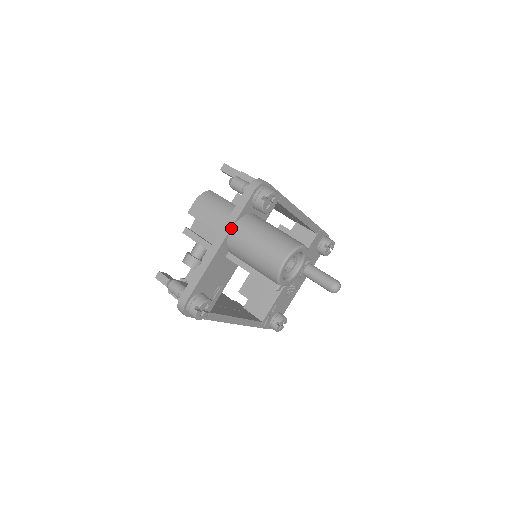
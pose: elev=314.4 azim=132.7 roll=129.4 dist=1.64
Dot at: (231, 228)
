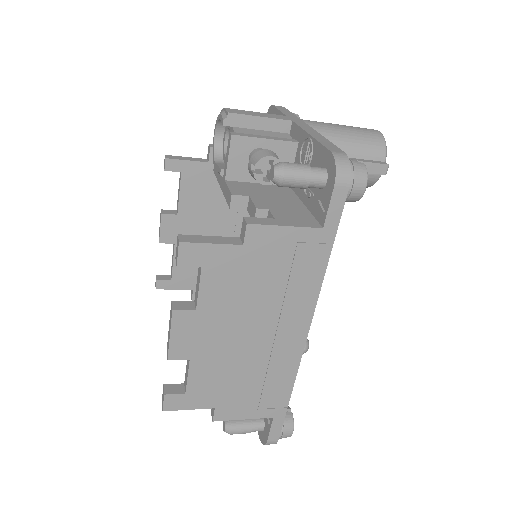
Dot at: (299, 119)
